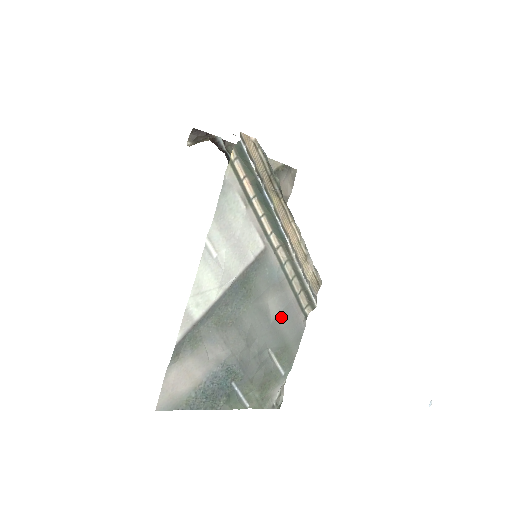
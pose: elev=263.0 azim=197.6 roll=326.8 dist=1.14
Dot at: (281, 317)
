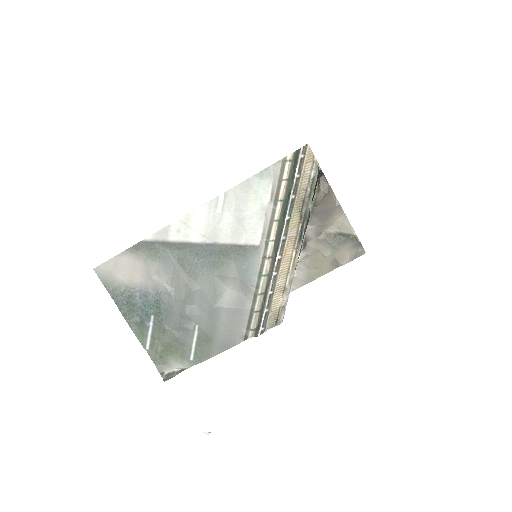
Dot at: (226, 312)
